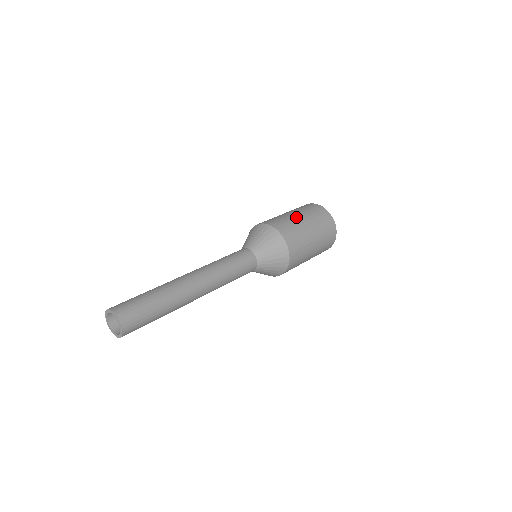
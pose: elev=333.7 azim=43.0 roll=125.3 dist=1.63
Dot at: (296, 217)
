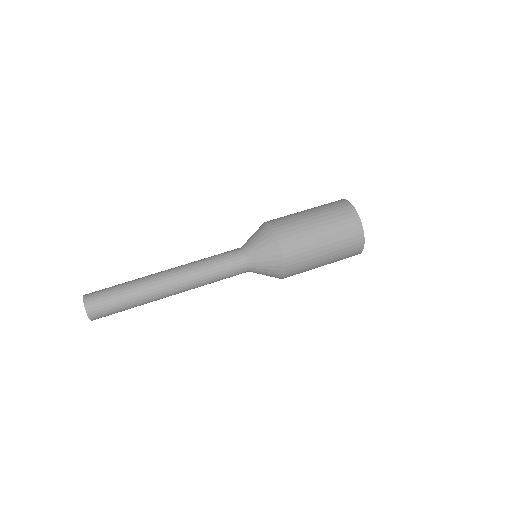
Dot at: (309, 220)
